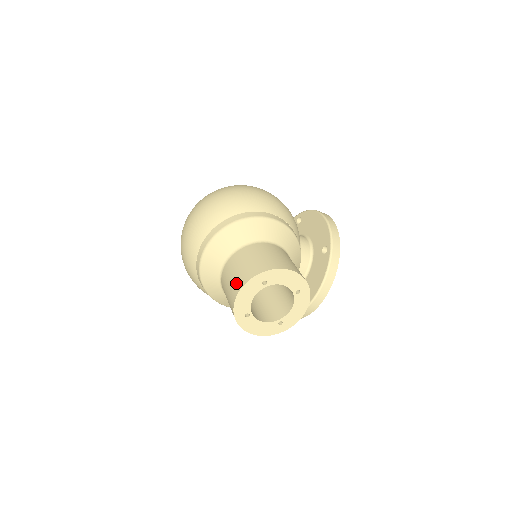
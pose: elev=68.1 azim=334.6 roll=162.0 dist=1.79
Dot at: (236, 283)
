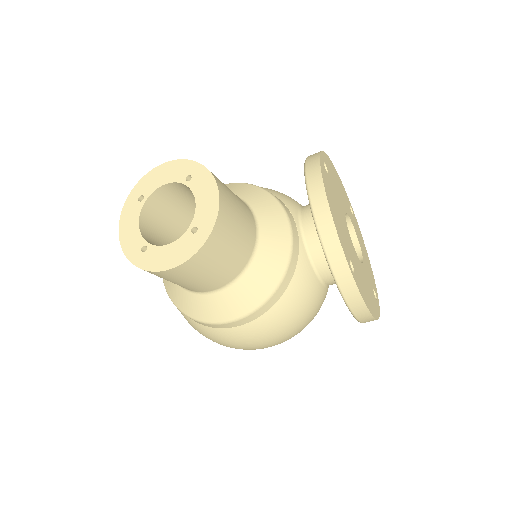
Dot at: occluded
